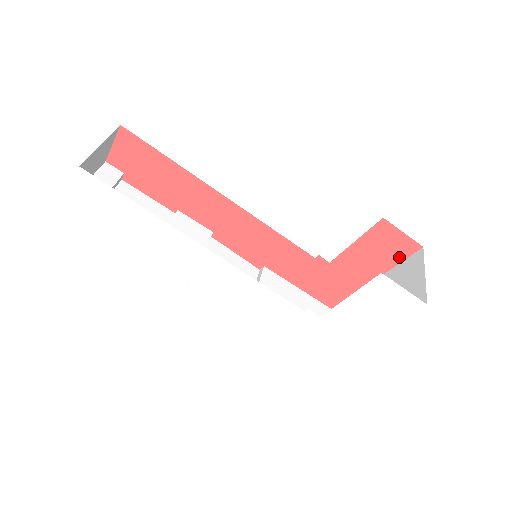
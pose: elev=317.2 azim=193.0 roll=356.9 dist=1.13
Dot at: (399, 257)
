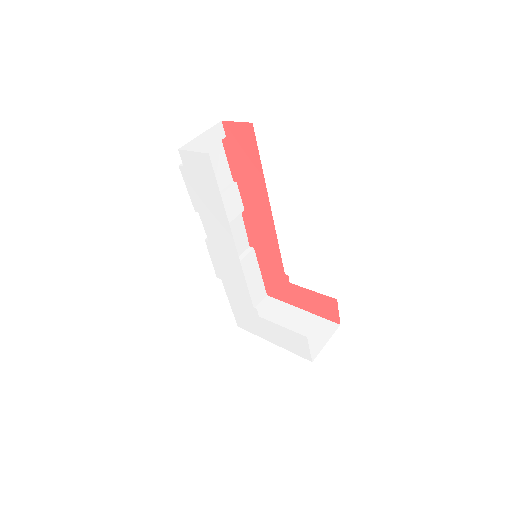
Dot at: (325, 316)
